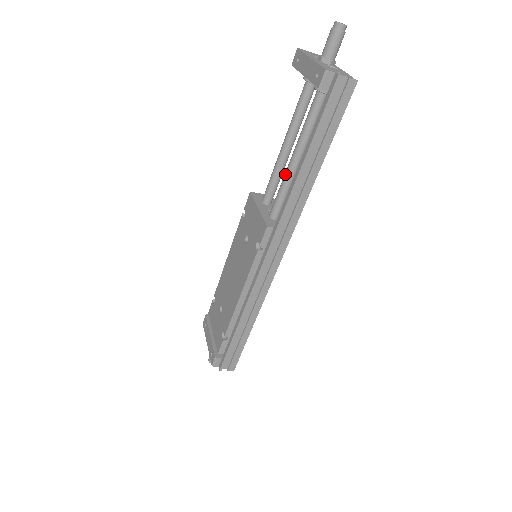
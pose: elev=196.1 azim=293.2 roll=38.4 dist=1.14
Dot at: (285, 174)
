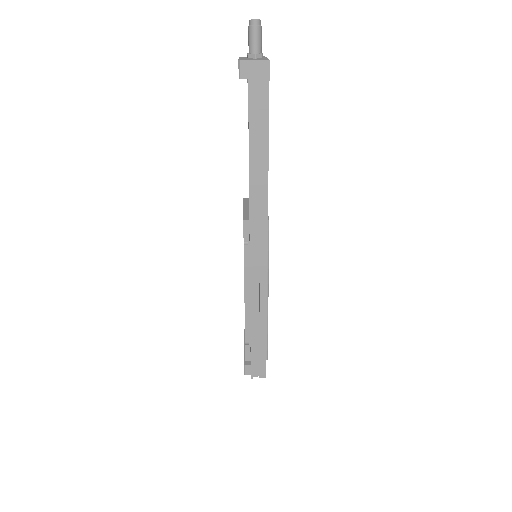
Dot at: occluded
